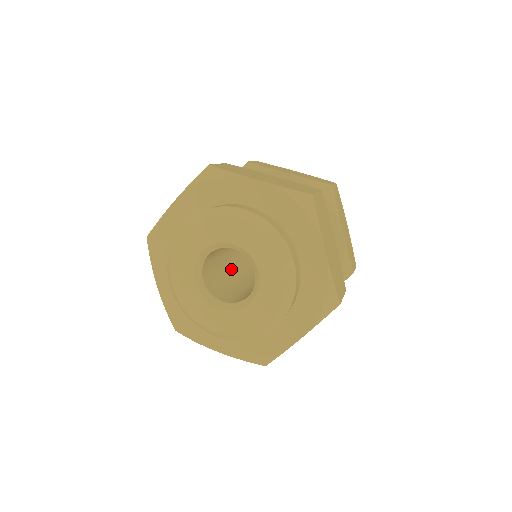
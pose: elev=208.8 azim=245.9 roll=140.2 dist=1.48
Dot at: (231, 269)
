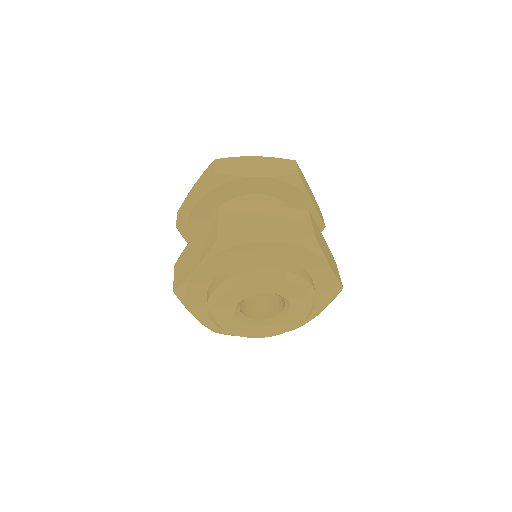
Dot at: occluded
